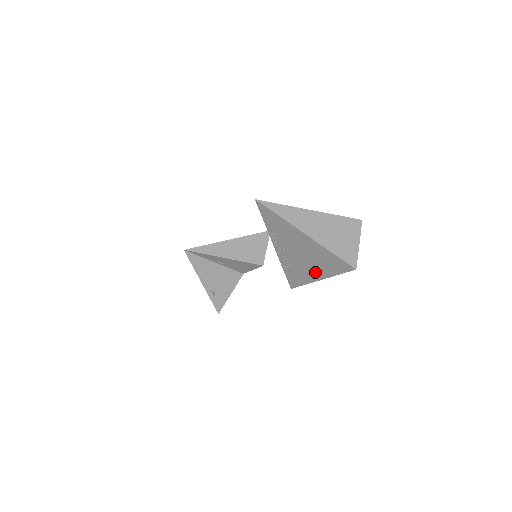
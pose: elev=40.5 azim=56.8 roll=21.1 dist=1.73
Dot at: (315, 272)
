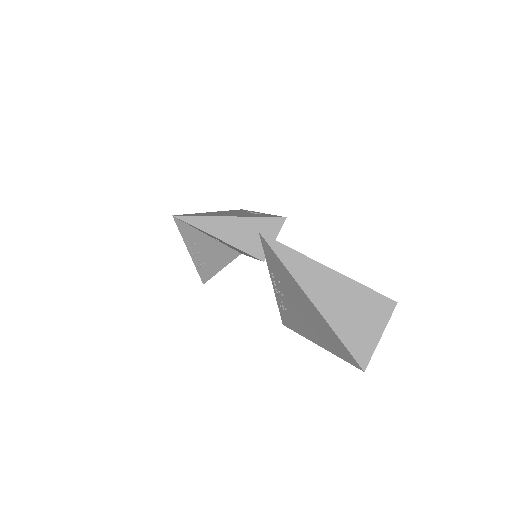
Dot at: (314, 336)
